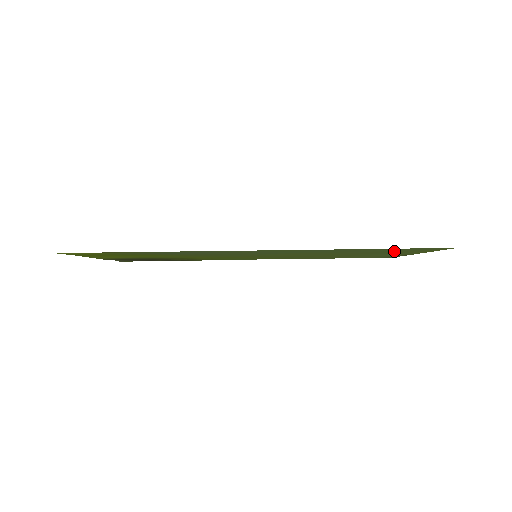
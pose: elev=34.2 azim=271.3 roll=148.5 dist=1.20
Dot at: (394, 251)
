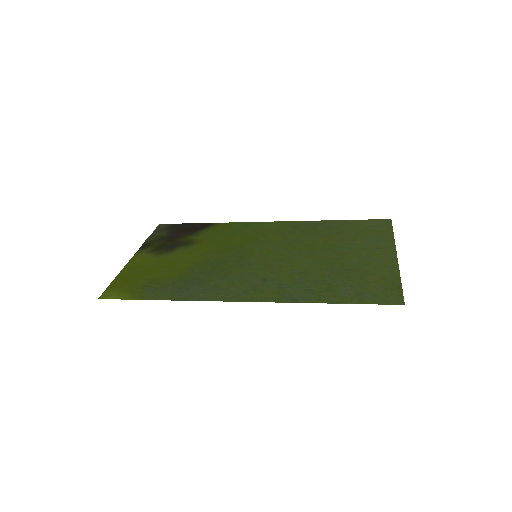
Dot at: (363, 280)
